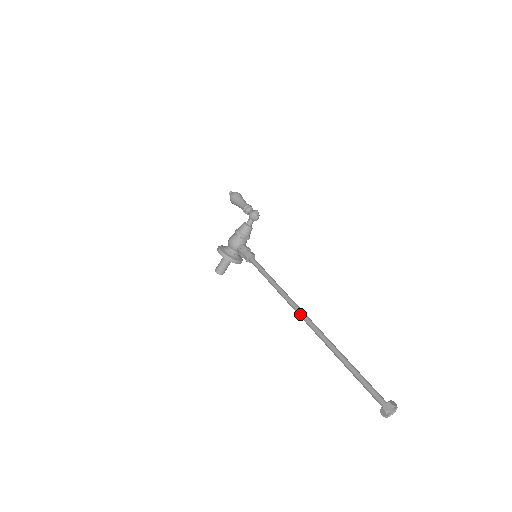
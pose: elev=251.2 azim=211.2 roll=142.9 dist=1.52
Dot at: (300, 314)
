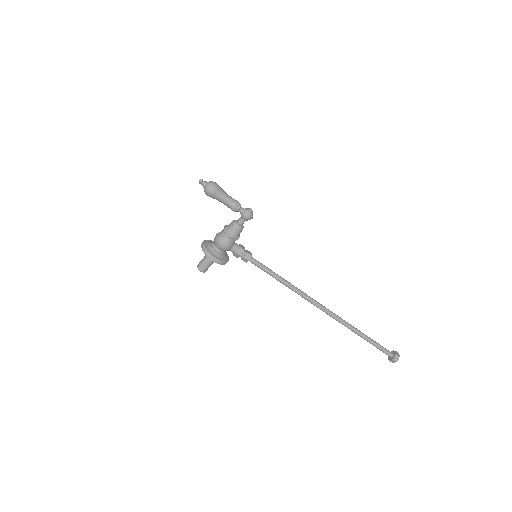
Dot at: (319, 307)
